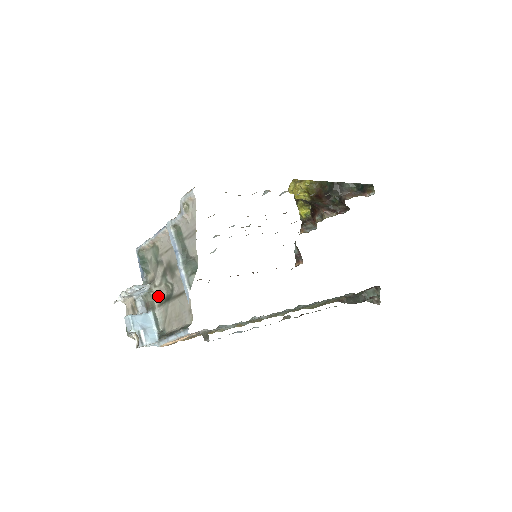
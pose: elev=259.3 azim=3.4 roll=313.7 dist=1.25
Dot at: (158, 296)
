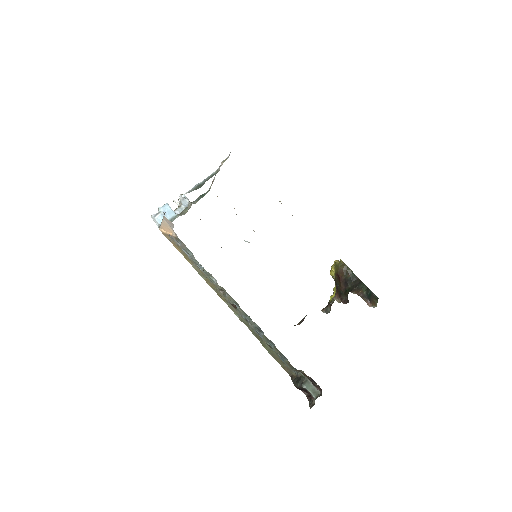
Dot at: (187, 211)
